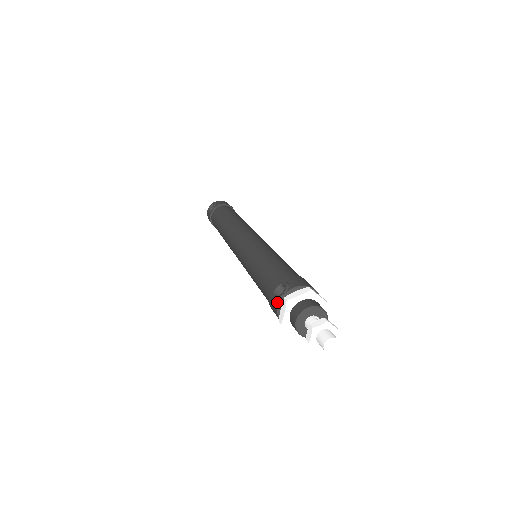
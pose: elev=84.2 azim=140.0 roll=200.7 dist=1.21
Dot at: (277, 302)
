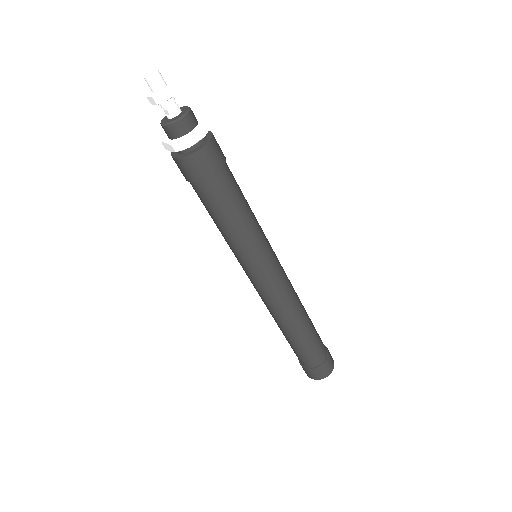
Dot at: occluded
